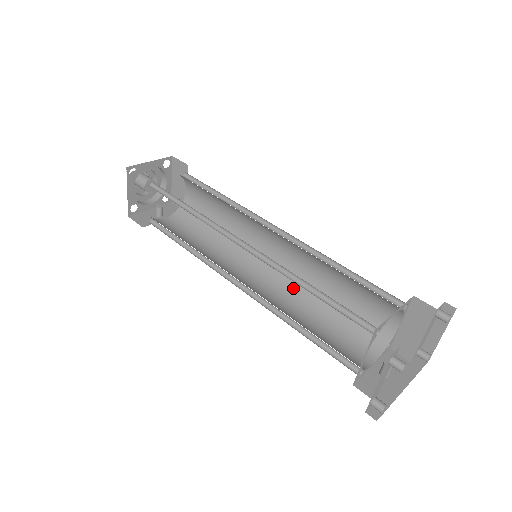
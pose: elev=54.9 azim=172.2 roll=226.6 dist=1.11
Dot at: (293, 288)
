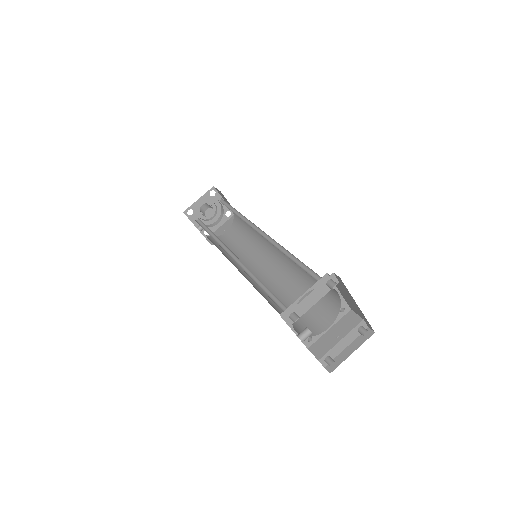
Dot at: (262, 290)
